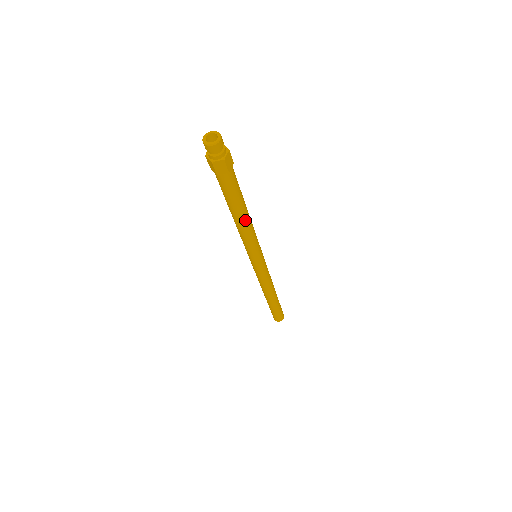
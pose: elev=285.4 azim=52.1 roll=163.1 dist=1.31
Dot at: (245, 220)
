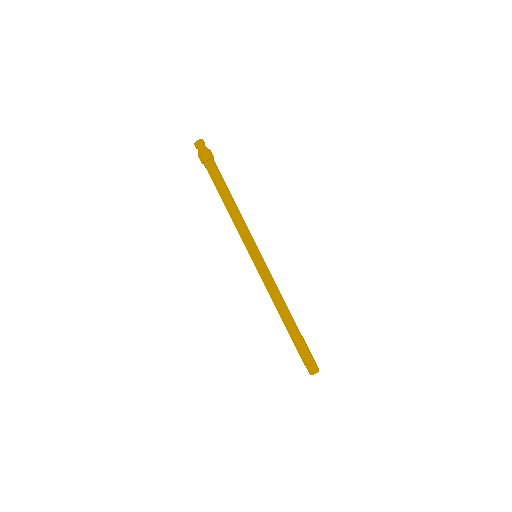
Dot at: (233, 204)
